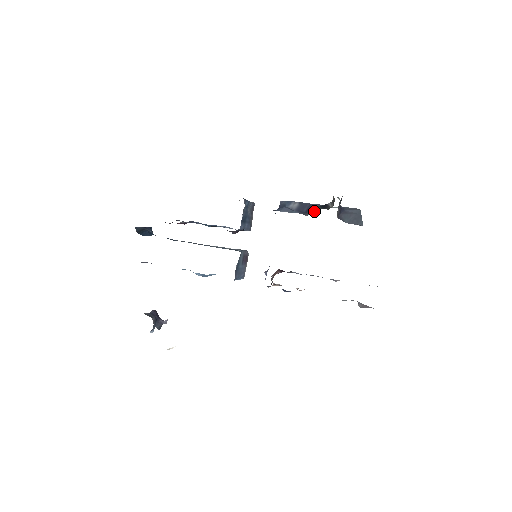
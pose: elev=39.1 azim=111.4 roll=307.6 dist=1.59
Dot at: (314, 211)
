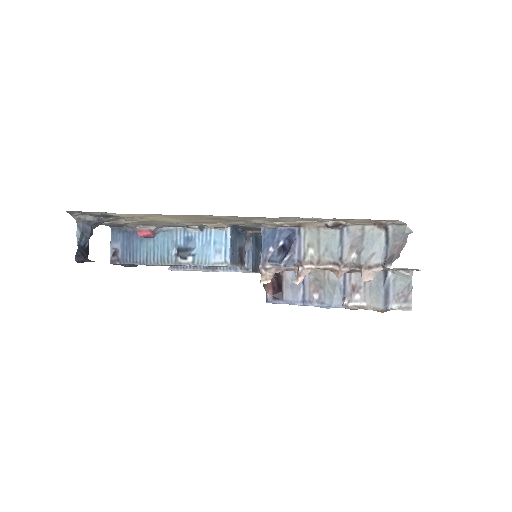
Dot at: occluded
